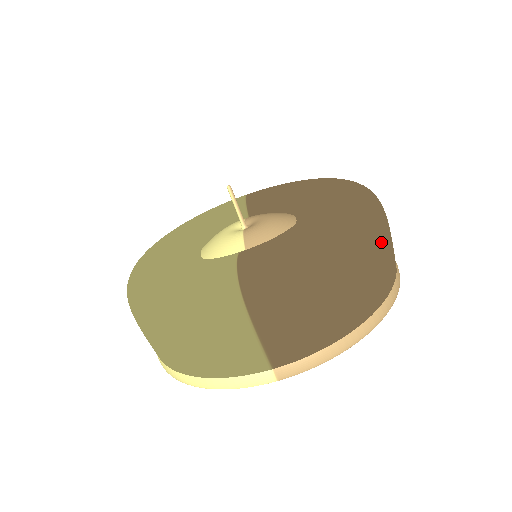
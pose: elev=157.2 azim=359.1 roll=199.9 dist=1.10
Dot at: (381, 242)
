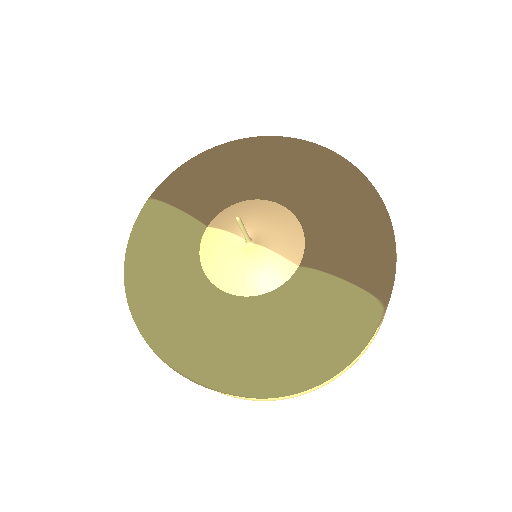
Dot at: occluded
